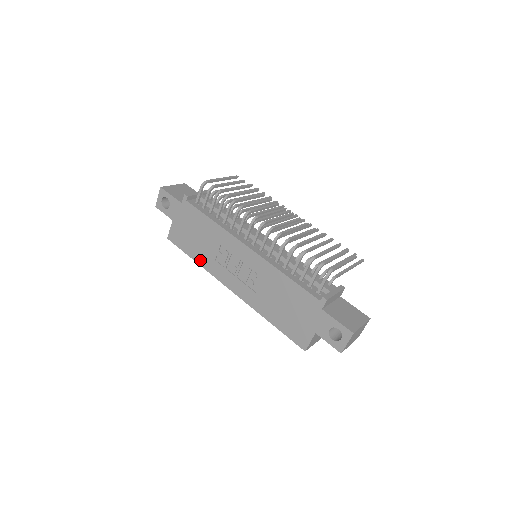
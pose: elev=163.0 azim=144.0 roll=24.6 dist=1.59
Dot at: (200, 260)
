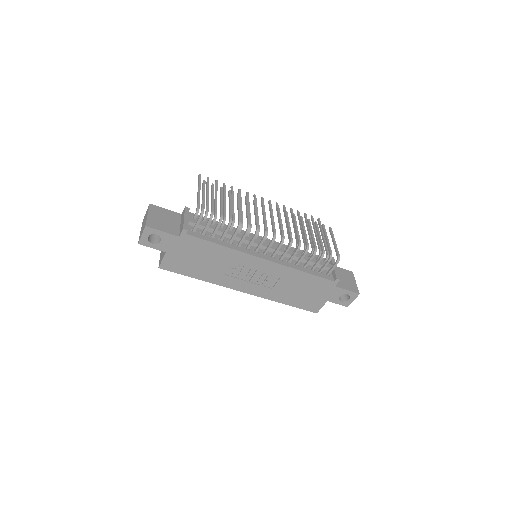
Dot at: (206, 278)
